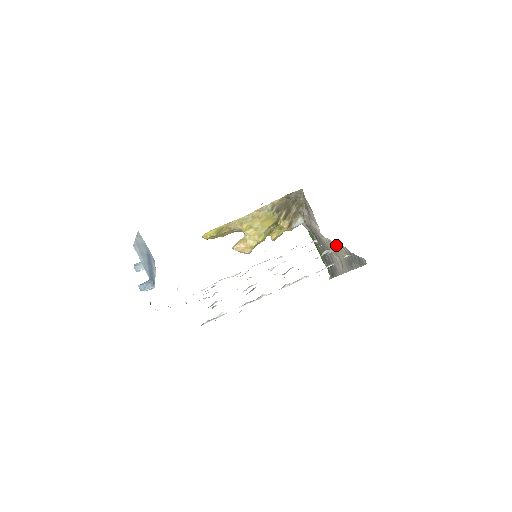
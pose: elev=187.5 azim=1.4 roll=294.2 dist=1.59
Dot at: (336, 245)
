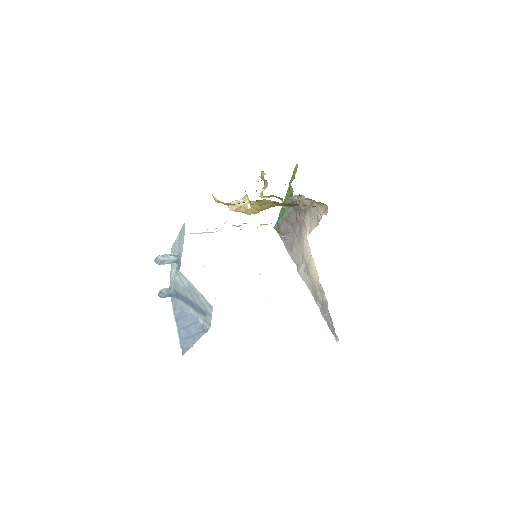
Dot at: (316, 273)
